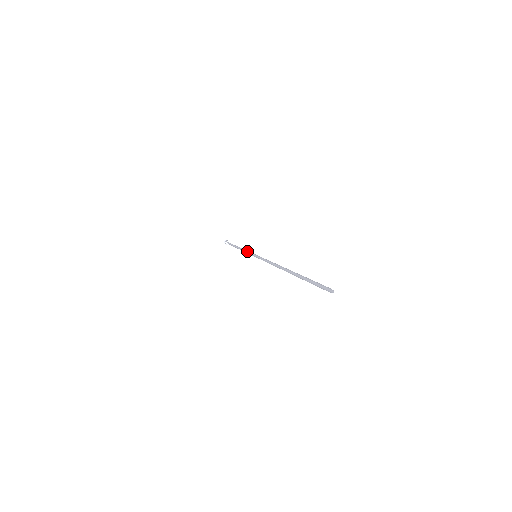
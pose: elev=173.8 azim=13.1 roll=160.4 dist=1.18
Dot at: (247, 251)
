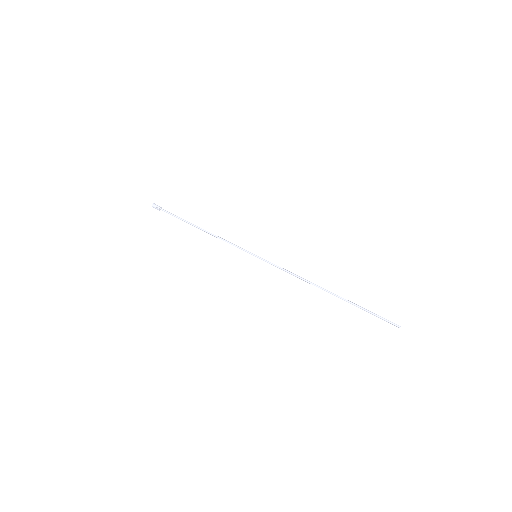
Dot at: (232, 244)
